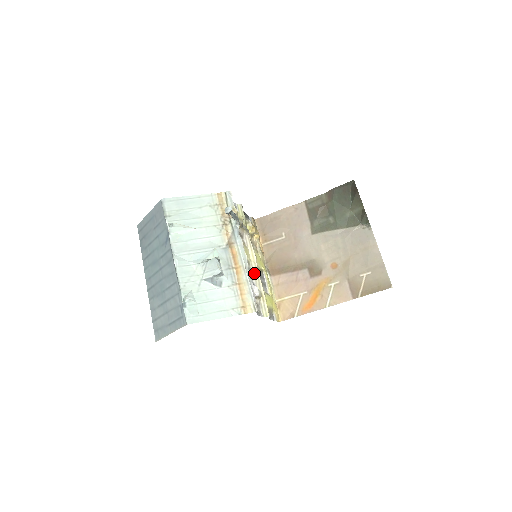
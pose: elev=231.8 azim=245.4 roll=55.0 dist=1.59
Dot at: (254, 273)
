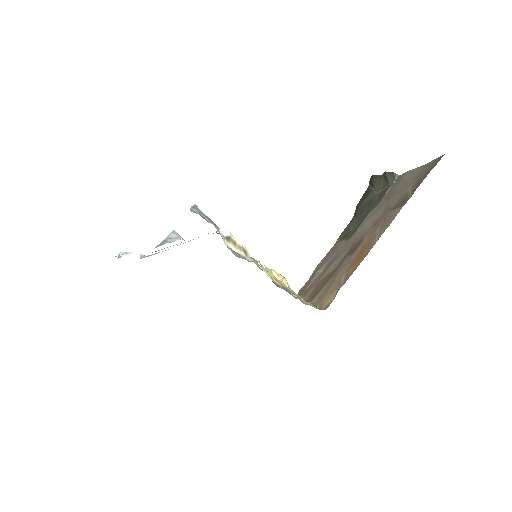
Dot at: occluded
